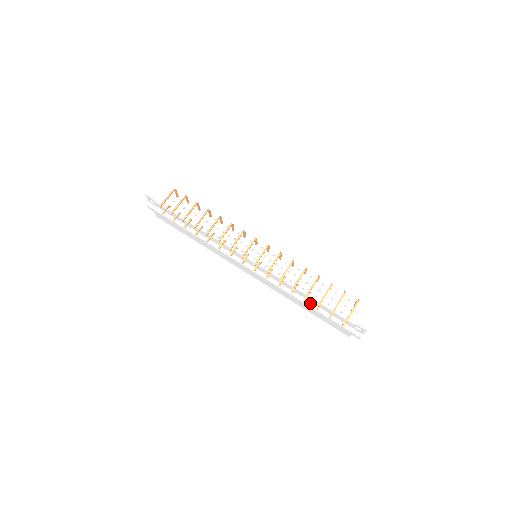
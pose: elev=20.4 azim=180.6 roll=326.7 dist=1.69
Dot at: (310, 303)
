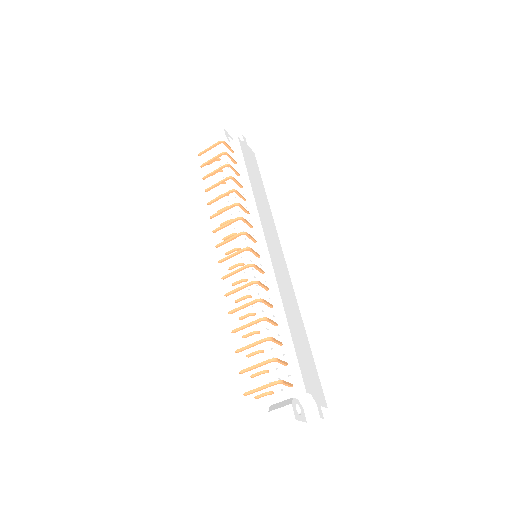
Dot at: occluded
